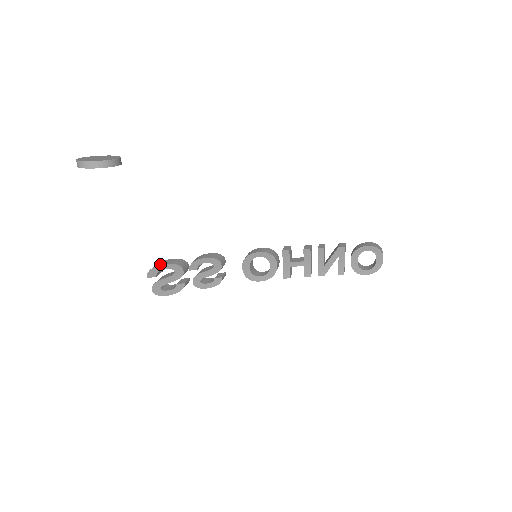
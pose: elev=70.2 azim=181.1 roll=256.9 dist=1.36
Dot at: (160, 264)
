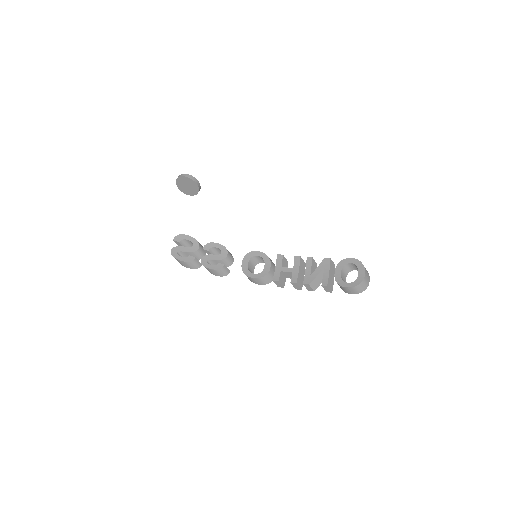
Dot at: (186, 236)
